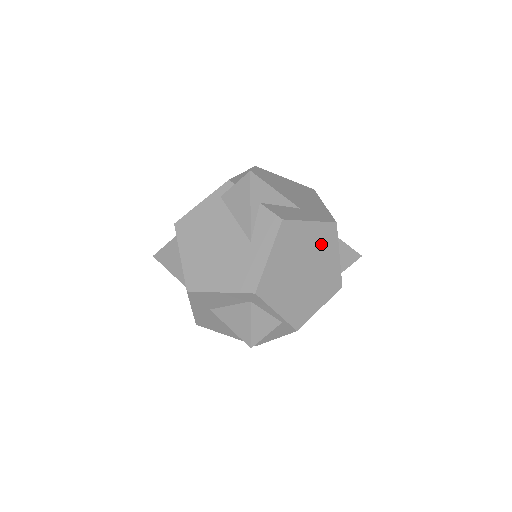
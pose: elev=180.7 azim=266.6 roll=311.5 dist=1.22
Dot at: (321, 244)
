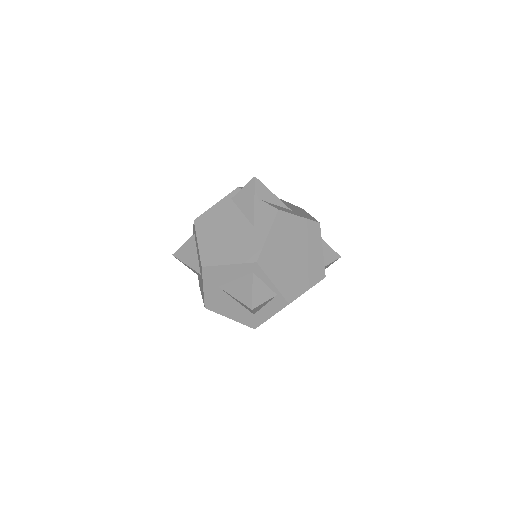
Dot at: (308, 237)
